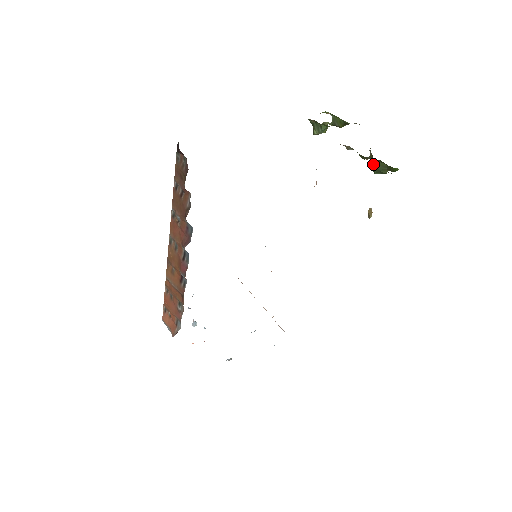
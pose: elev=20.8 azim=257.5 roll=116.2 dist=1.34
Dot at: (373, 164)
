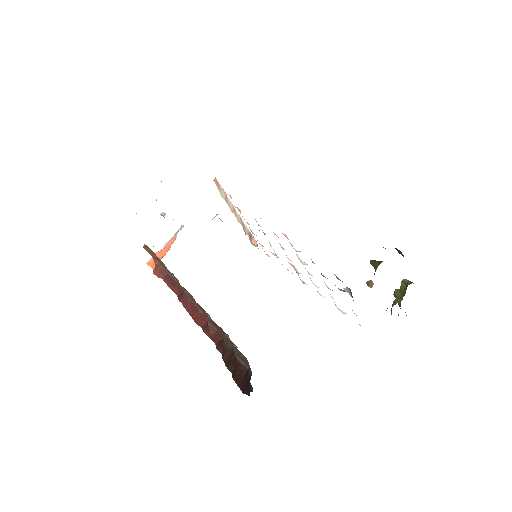
Dot at: occluded
